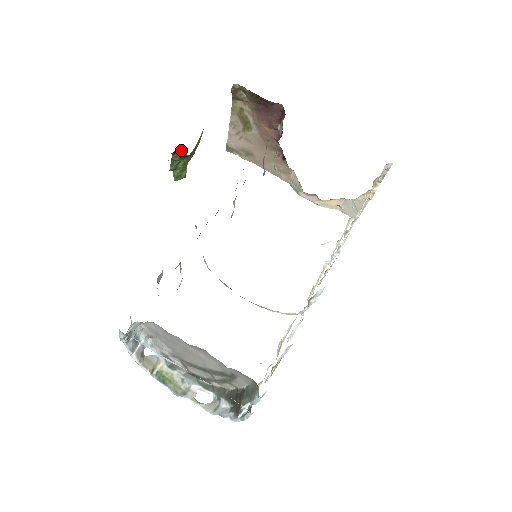
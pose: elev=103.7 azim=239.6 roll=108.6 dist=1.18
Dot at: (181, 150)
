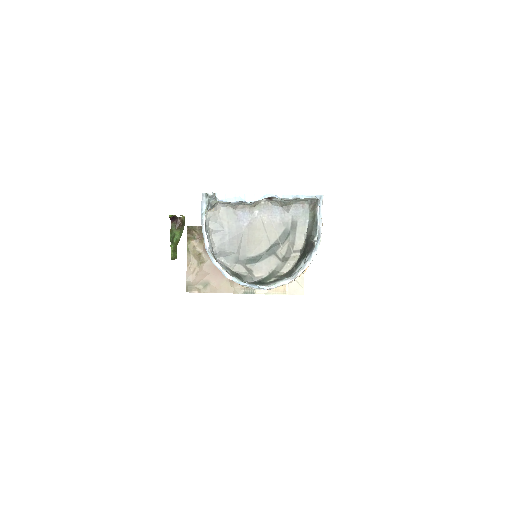
Dot at: (177, 218)
